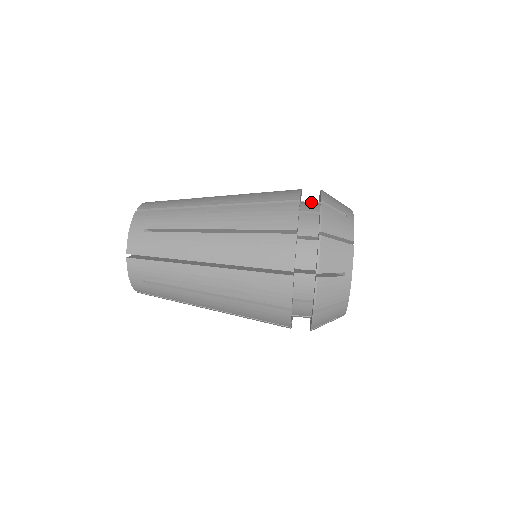
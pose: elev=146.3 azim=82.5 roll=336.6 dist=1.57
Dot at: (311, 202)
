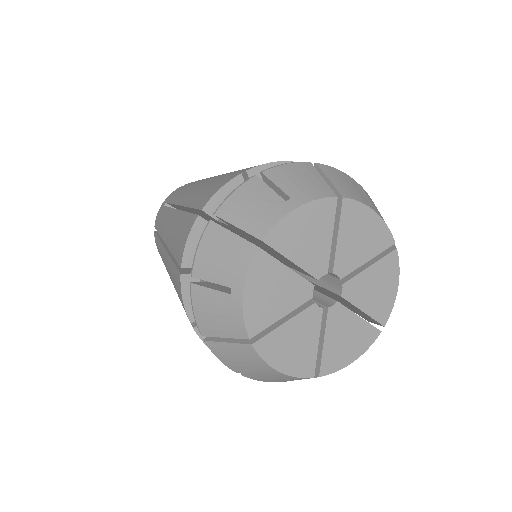
Dot at: occluded
